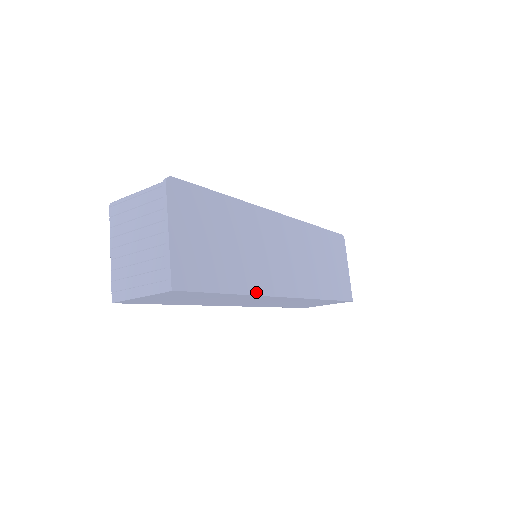
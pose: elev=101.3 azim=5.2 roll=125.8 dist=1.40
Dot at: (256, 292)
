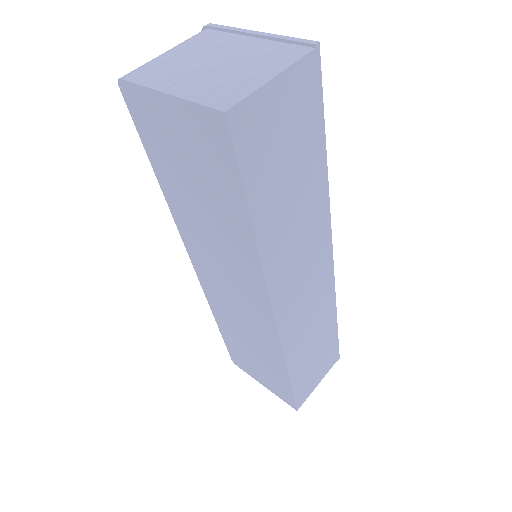
Dot at: (325, 197)
